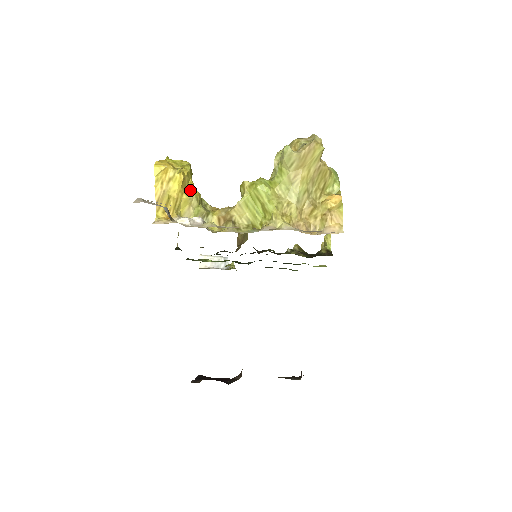
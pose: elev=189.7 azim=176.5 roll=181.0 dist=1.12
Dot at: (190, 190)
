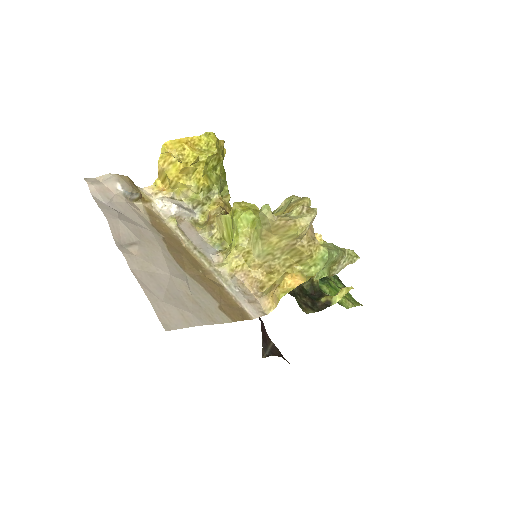
Dot at: (194, 178)
